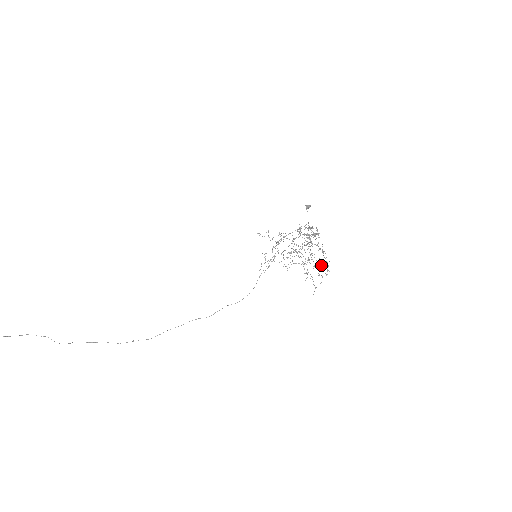
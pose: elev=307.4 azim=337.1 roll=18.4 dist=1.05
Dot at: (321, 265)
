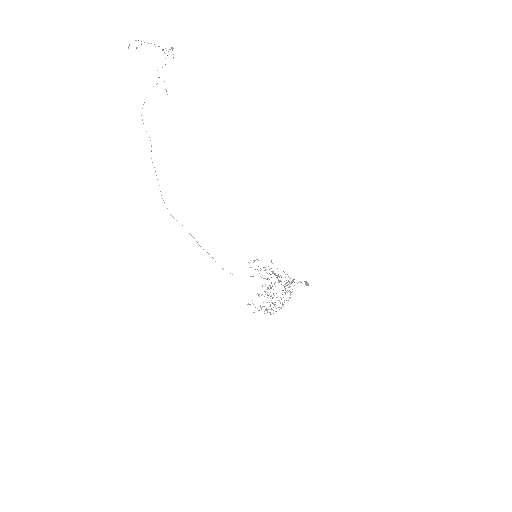
Dot at: occluded
